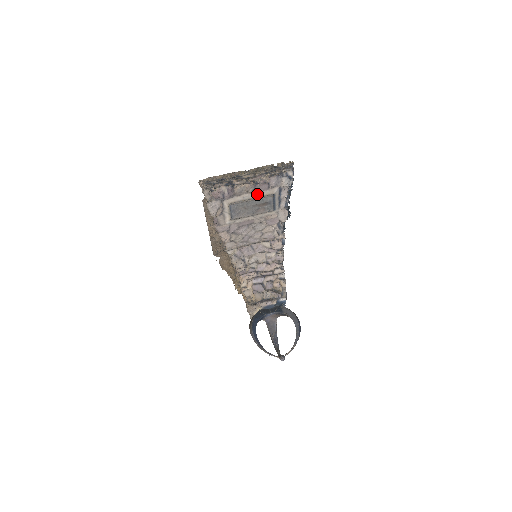
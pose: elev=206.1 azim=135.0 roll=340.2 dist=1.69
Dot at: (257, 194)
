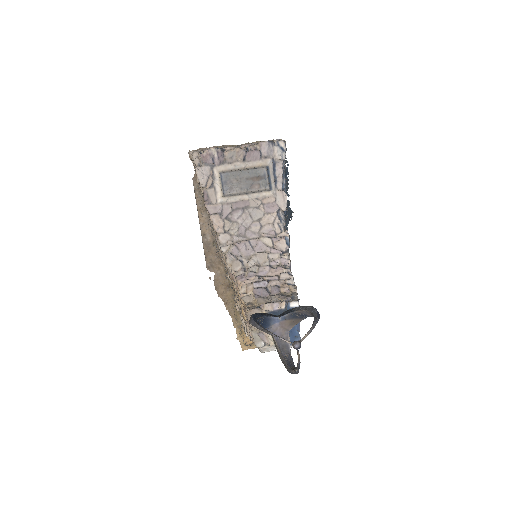
Dot at: (249, 164)
